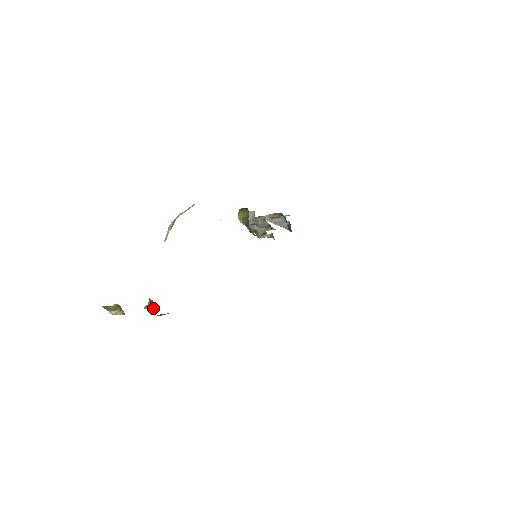
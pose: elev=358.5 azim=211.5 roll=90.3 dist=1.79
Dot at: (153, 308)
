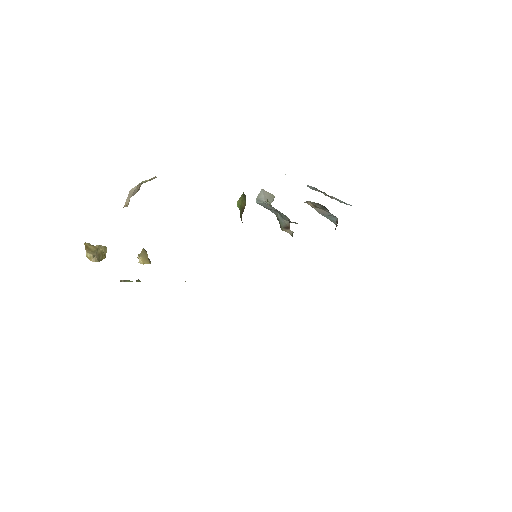
Dot at: (142, 262)
